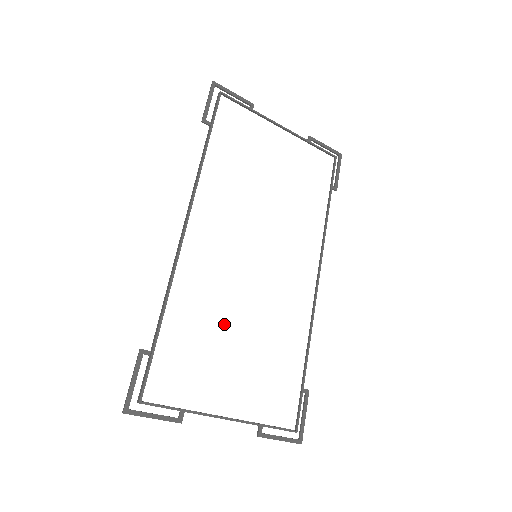
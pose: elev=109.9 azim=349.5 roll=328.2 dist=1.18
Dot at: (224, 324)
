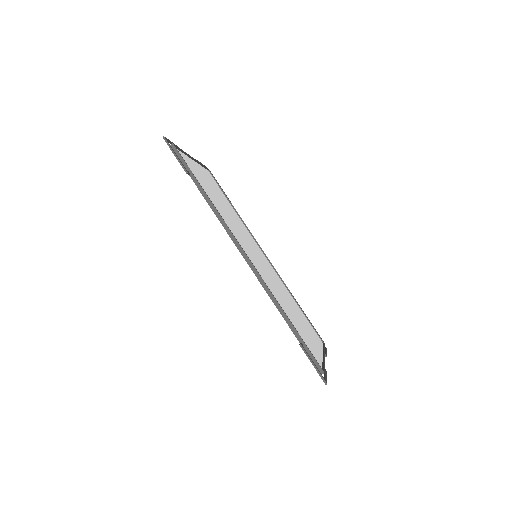
Dot at: (287, 306)
